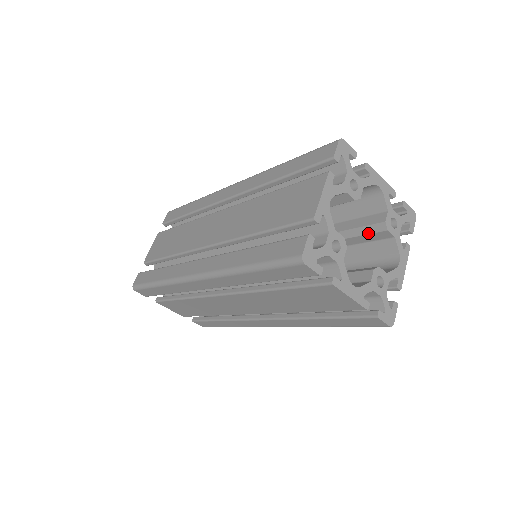
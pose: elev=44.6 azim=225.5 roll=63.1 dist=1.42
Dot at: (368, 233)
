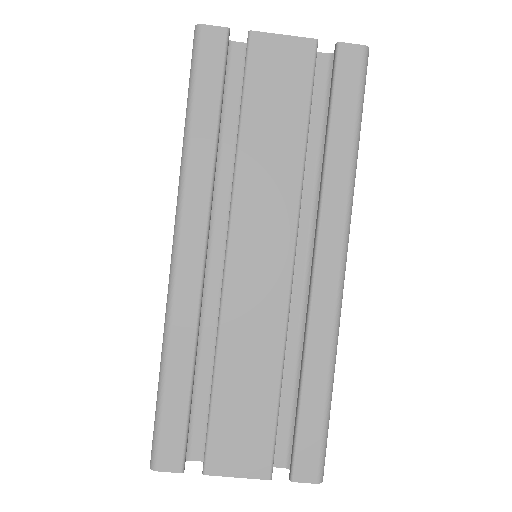
Dot at: occluded
